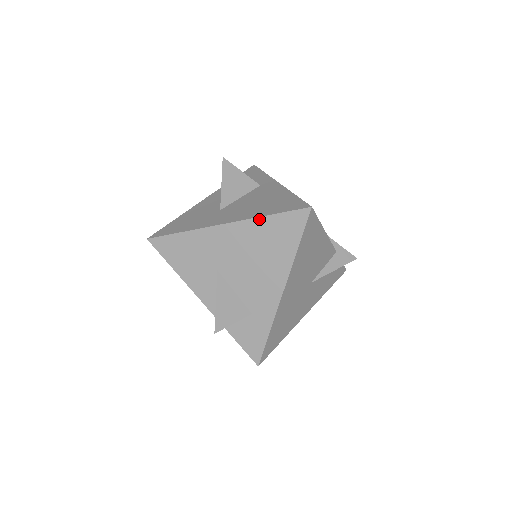
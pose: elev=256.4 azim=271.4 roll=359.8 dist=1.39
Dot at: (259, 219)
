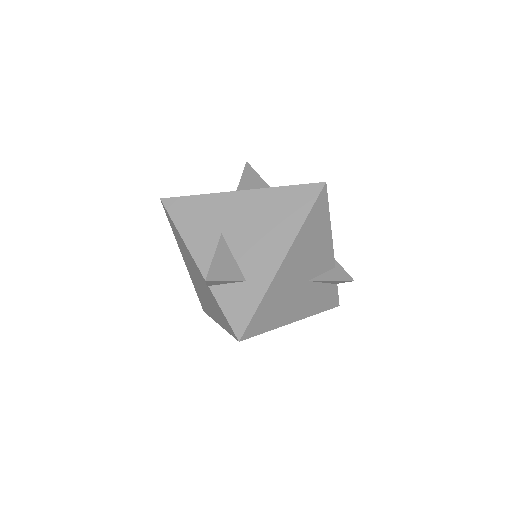
Dot at: (274, 189)
